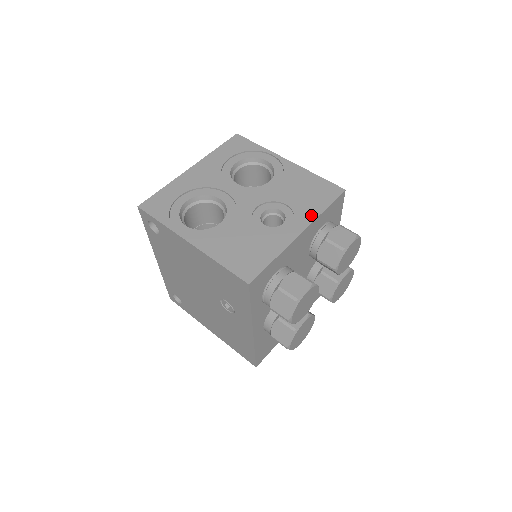
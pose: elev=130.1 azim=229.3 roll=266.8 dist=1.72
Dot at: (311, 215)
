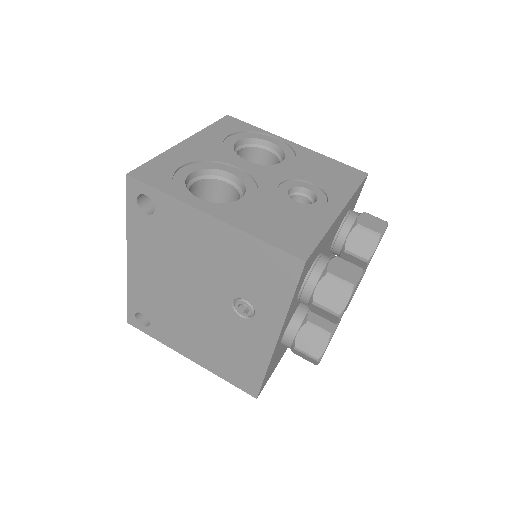
Dot at: (344, 194)
